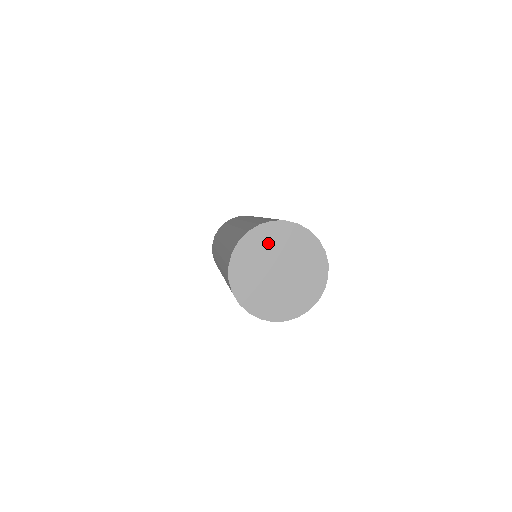
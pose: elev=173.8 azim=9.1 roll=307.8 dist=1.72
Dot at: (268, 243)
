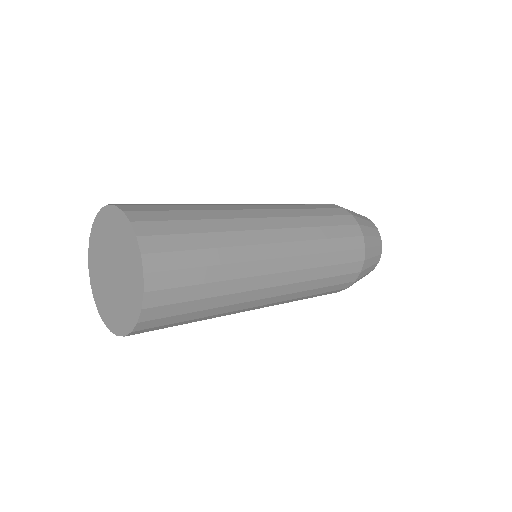
Dot at: (100, 243)
